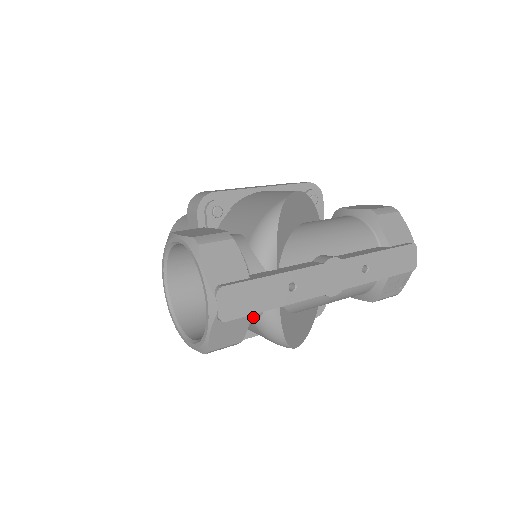
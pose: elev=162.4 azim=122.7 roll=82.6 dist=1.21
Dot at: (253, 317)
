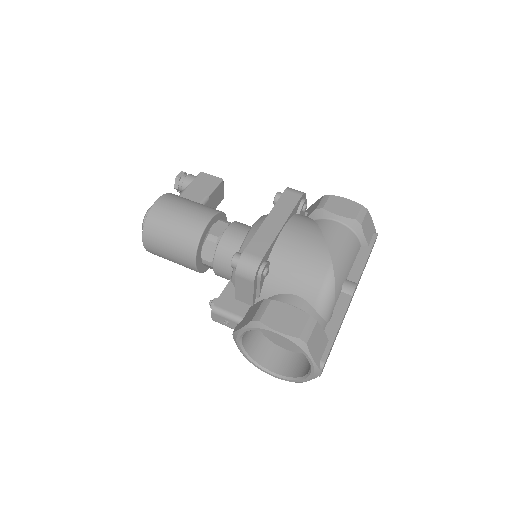
Dot at: occluded
